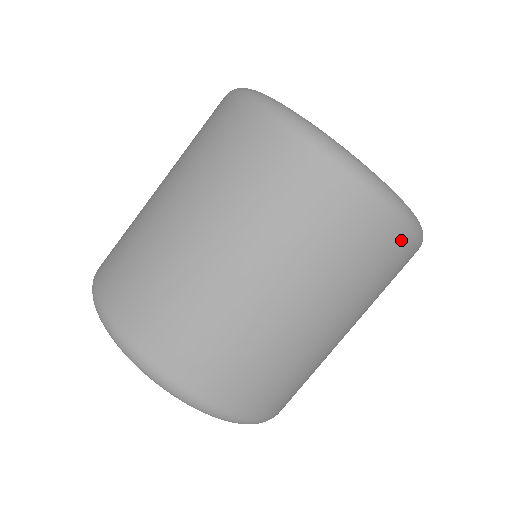
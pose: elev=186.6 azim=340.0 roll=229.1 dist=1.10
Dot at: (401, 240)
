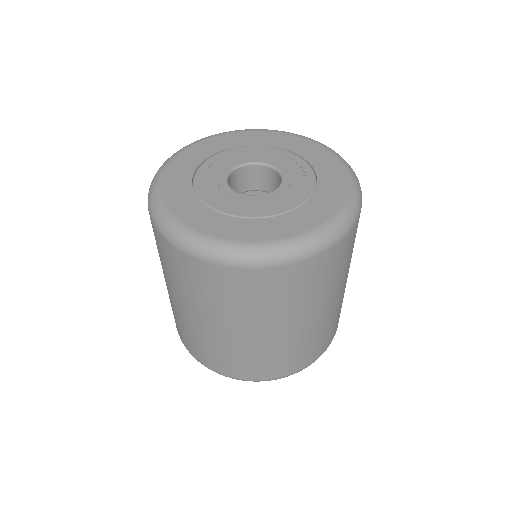
Dot at: (350, 236)
